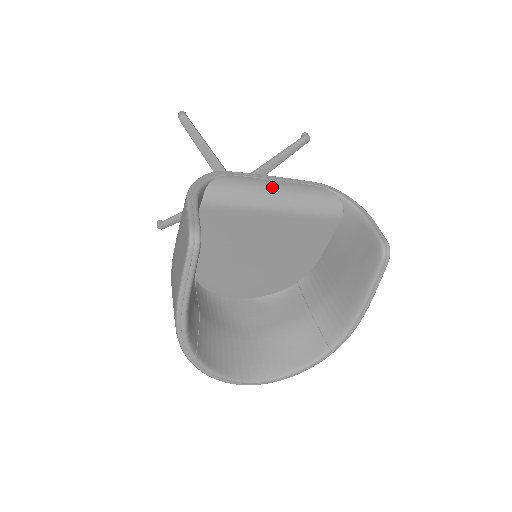
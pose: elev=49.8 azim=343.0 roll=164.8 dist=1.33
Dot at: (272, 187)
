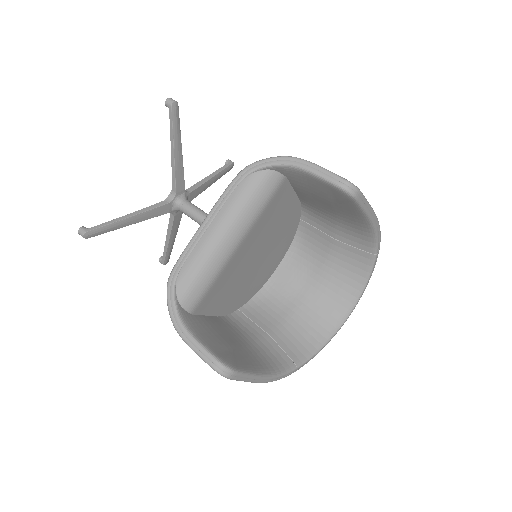
Dot at: (214, 239)
